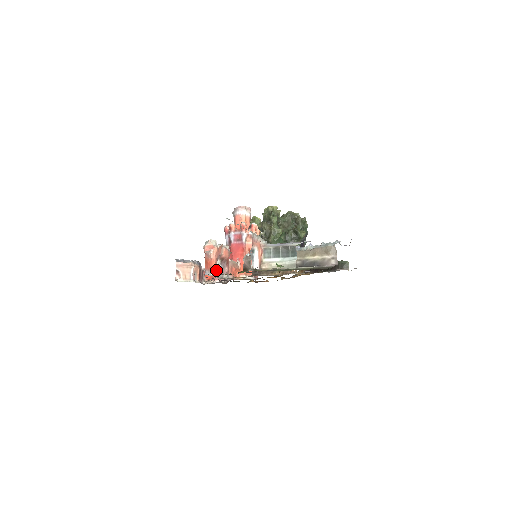
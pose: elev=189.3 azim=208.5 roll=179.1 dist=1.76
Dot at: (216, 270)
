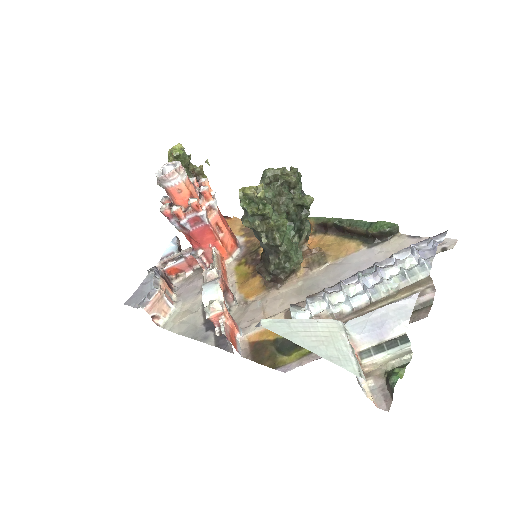
Dot at: (237, 327)
